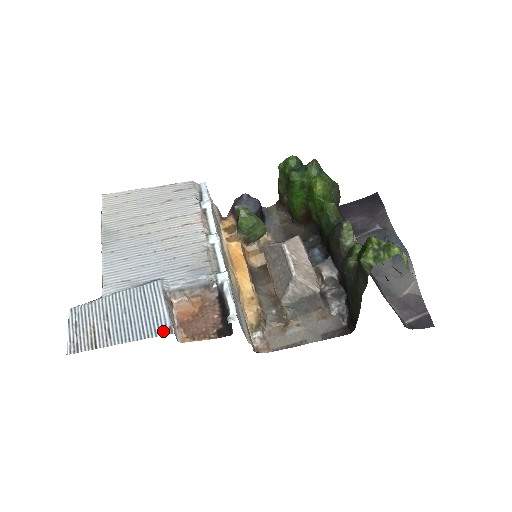
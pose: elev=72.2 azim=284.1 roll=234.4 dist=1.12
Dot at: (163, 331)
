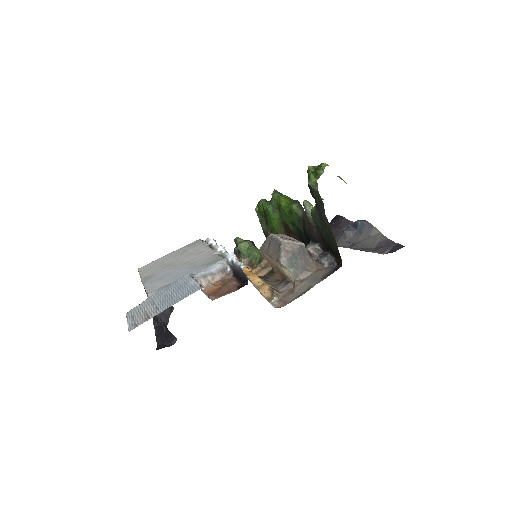
Dot at: (196, 290)
